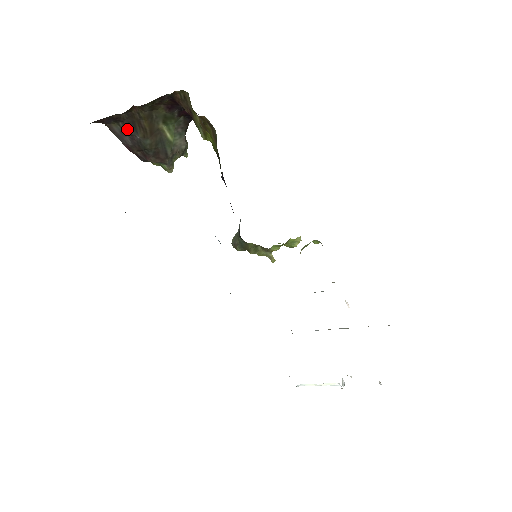
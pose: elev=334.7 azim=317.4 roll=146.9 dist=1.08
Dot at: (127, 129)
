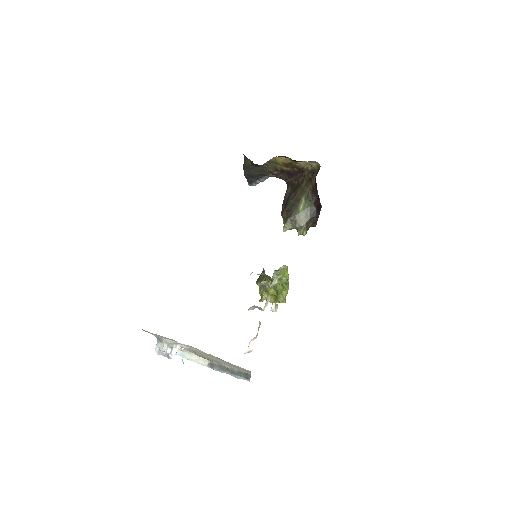
Dot at: (291, 192)
